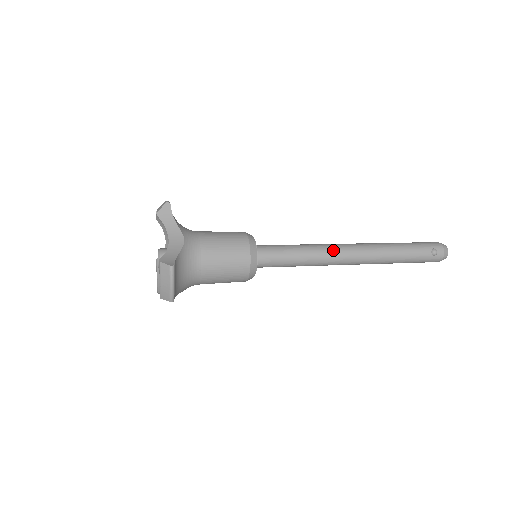
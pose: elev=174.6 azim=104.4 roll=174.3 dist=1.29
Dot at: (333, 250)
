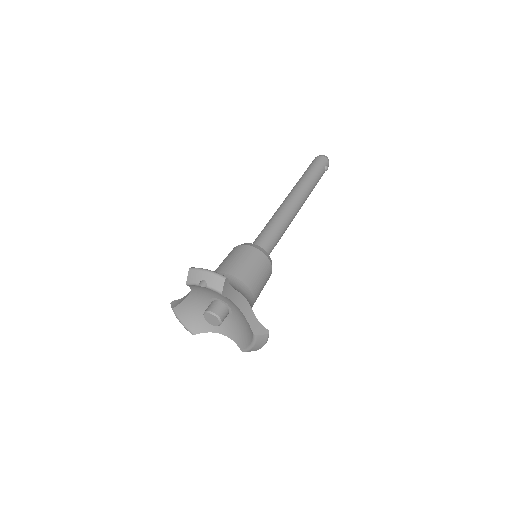
Dot at: (292, 214)
